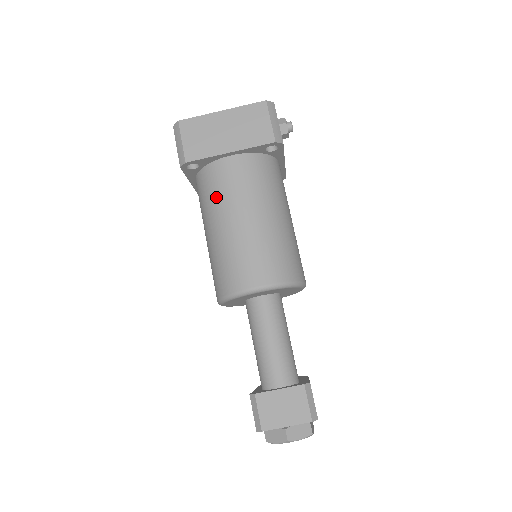
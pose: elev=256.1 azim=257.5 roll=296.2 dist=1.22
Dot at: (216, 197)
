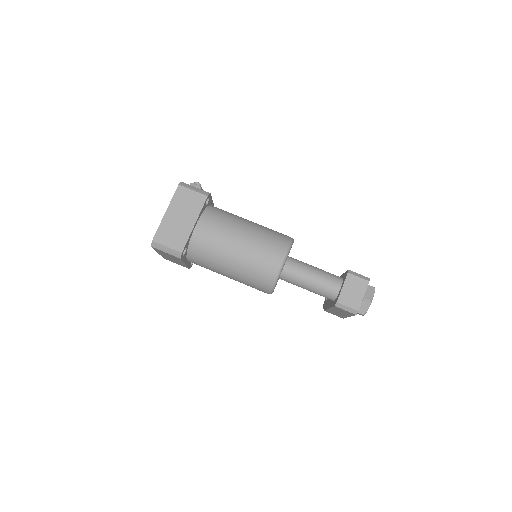
Dot at: (213, 251)
